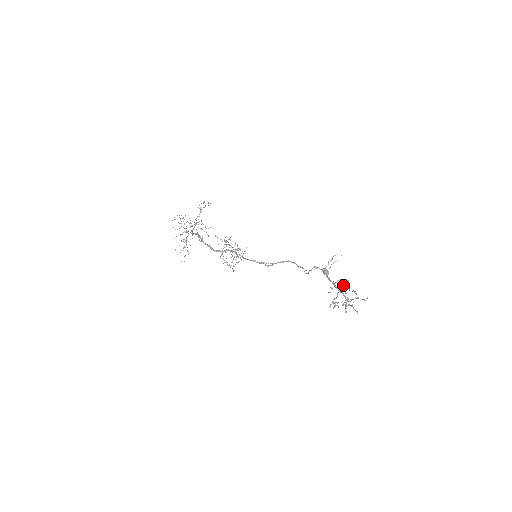
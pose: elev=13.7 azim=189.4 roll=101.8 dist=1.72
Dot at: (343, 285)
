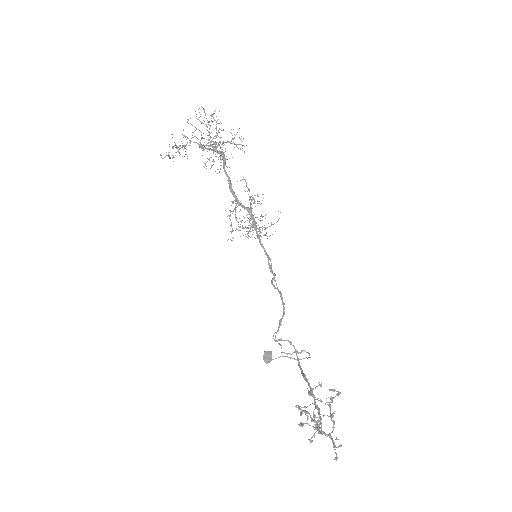
Dot at: occluded
